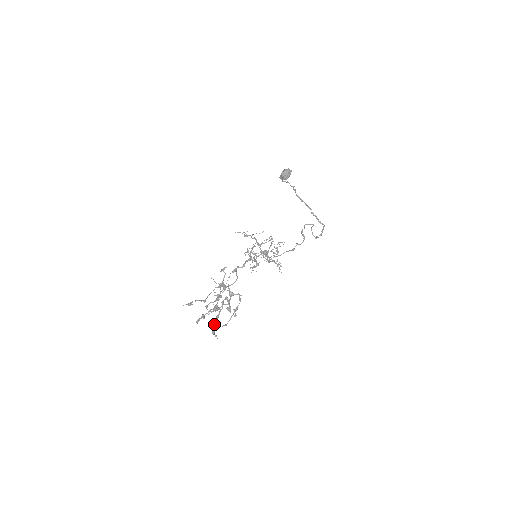
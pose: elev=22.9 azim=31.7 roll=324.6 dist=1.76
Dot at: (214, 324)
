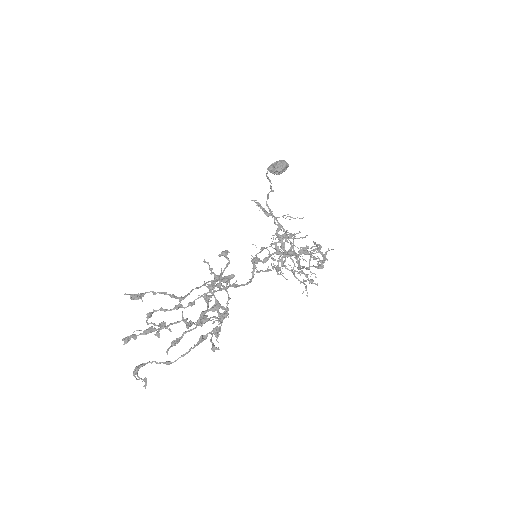
Dot at: occluded
